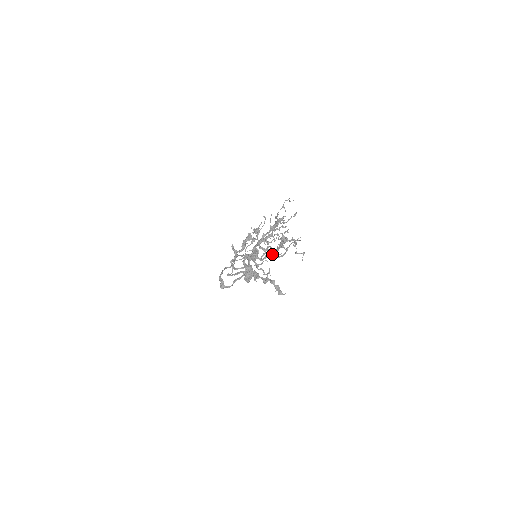
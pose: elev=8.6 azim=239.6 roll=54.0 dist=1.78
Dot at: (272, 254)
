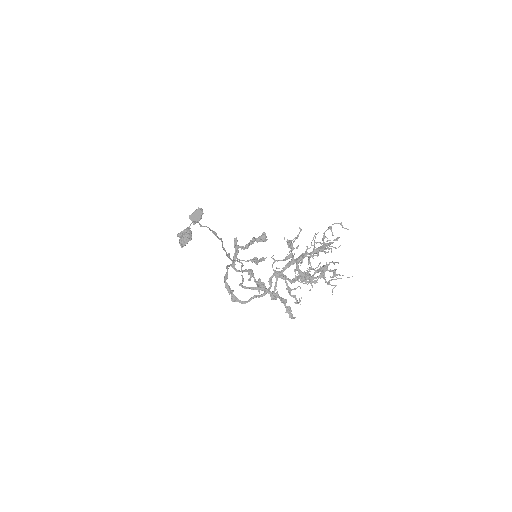
Dot at: (302, 277)
